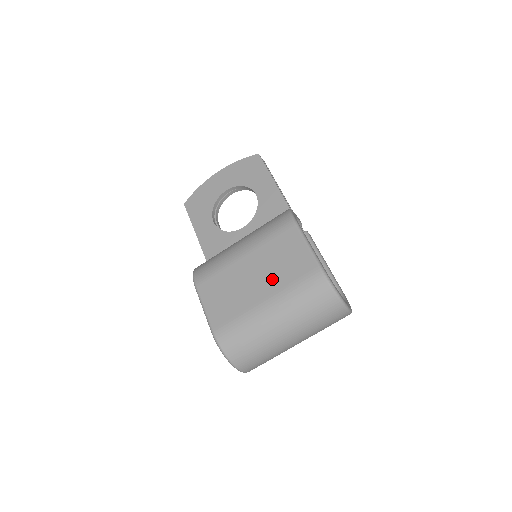
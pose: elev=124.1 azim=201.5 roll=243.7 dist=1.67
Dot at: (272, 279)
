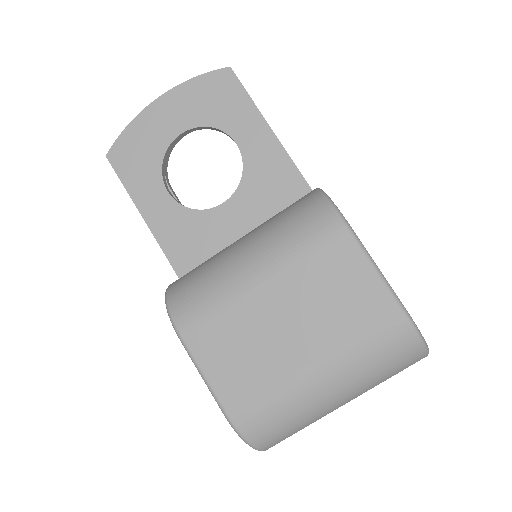
Dot at: (320, 329)
